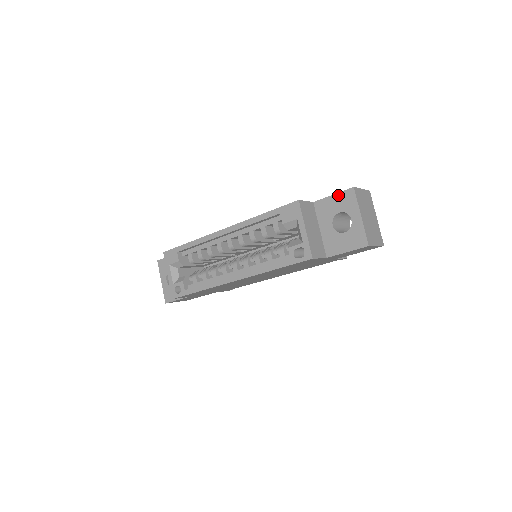
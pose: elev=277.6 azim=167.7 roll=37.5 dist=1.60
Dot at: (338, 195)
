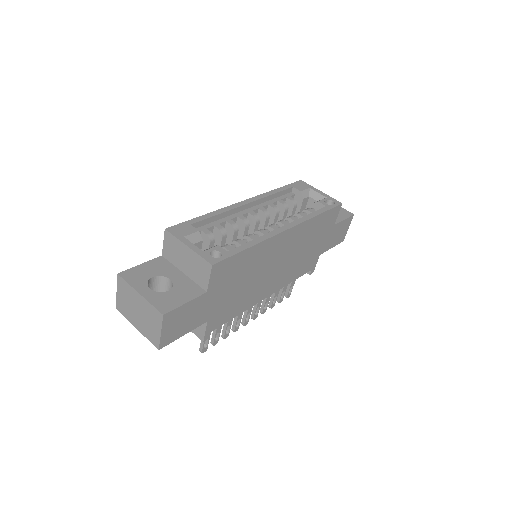
Dot at: occluded
